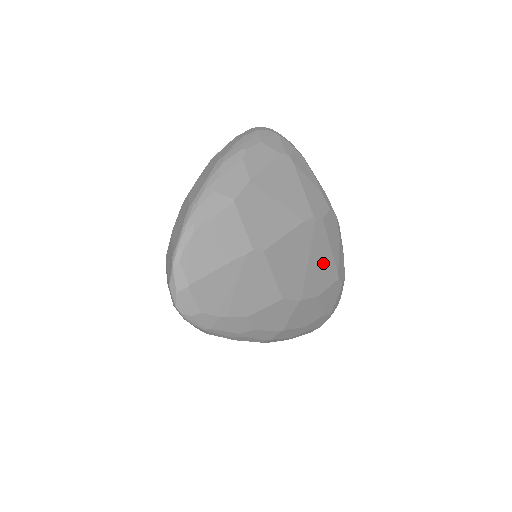
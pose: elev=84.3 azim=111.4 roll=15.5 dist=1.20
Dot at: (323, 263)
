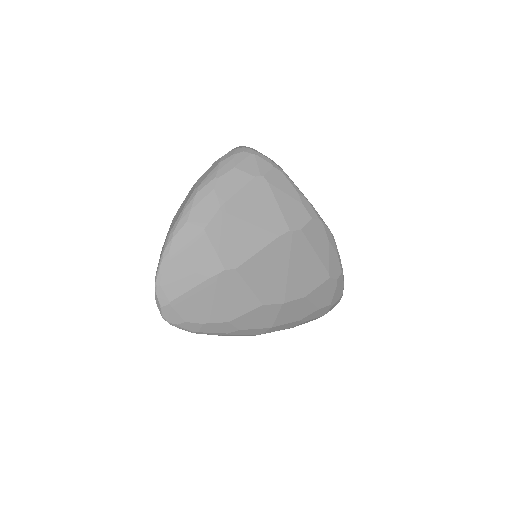
Dot at: (308, 268)
